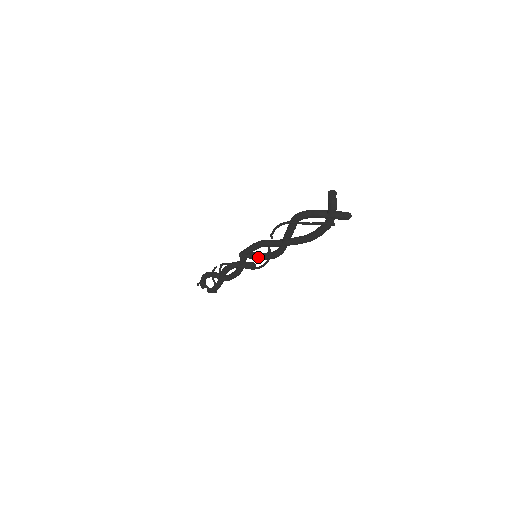
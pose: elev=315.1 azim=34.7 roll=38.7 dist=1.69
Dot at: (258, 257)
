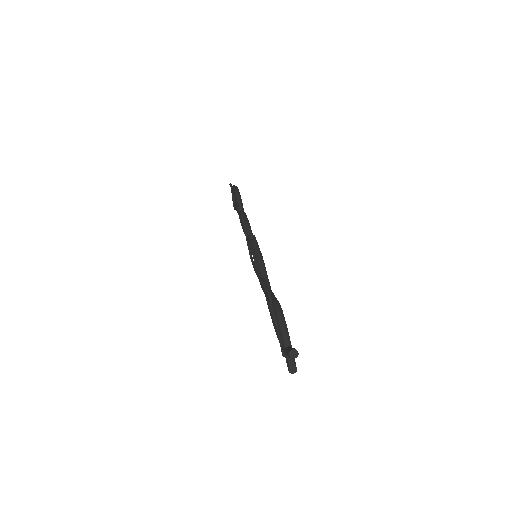
Dot at: (254, 261)
